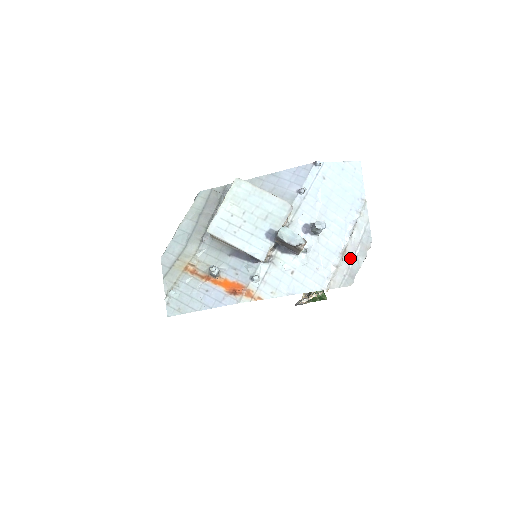
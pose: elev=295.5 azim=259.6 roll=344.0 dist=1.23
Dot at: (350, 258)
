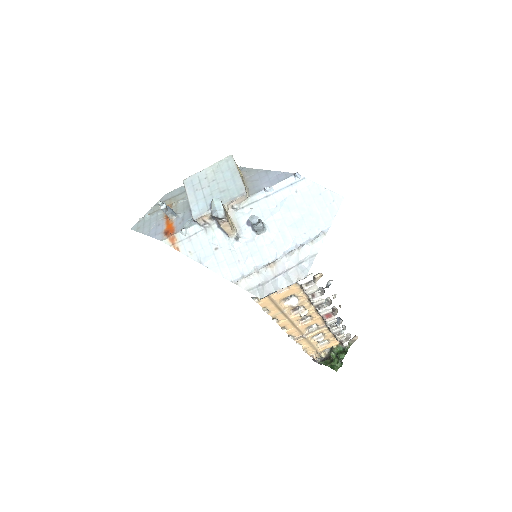
Dot at: (275, 274)
